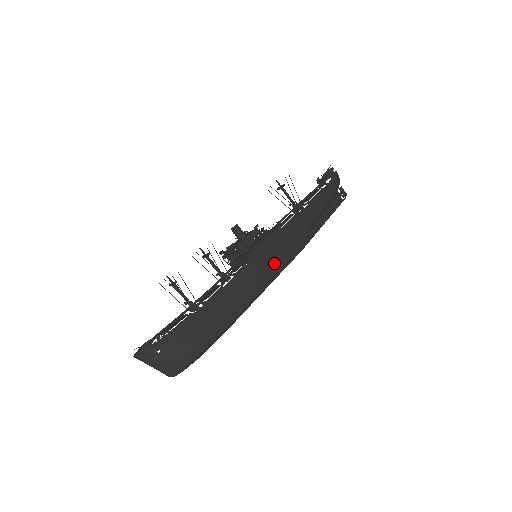
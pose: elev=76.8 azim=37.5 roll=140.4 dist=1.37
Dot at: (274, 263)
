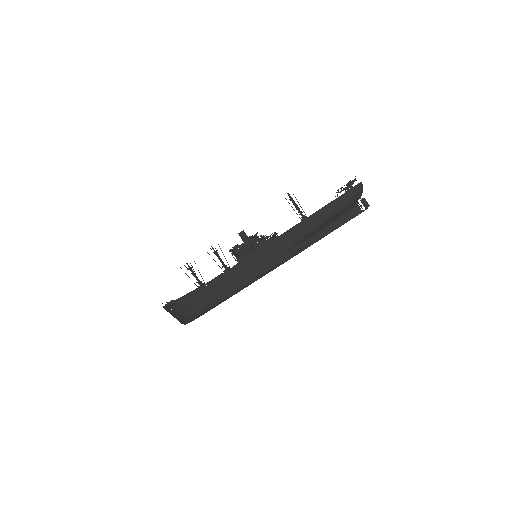
Dot at: (257, 268)
